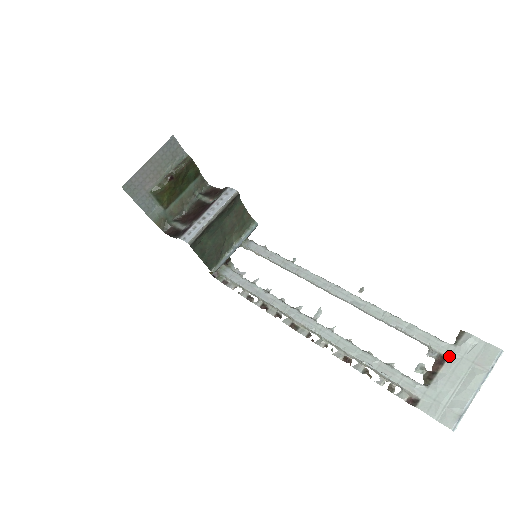
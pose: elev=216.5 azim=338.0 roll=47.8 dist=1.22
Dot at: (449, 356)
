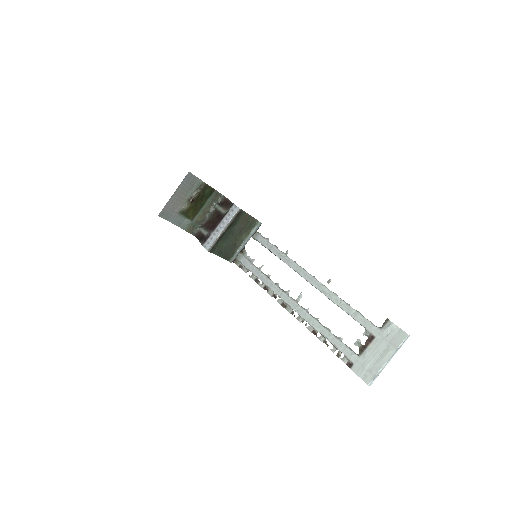
Dot at: (376, 336)
